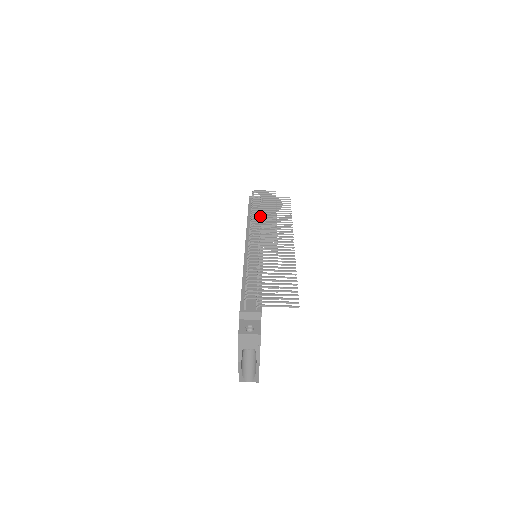
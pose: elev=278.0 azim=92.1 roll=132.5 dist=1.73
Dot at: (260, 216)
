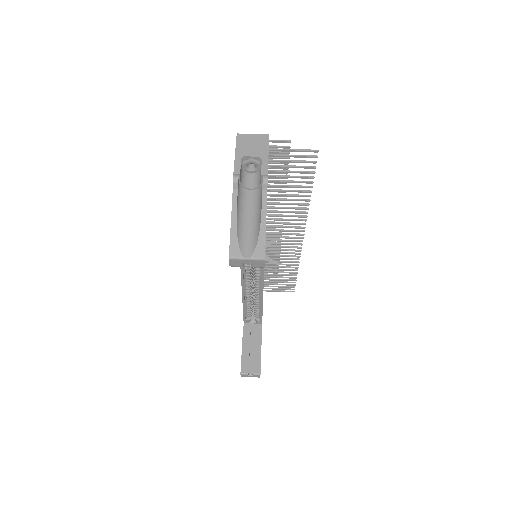
Dot at: occluded
